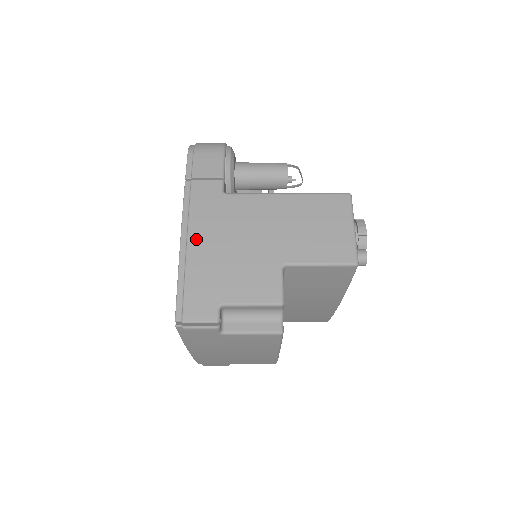
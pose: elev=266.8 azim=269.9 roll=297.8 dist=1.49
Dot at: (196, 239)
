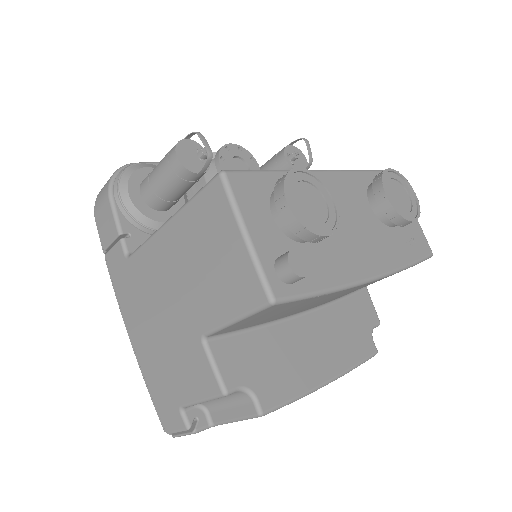
Dot at: (133, 332)
